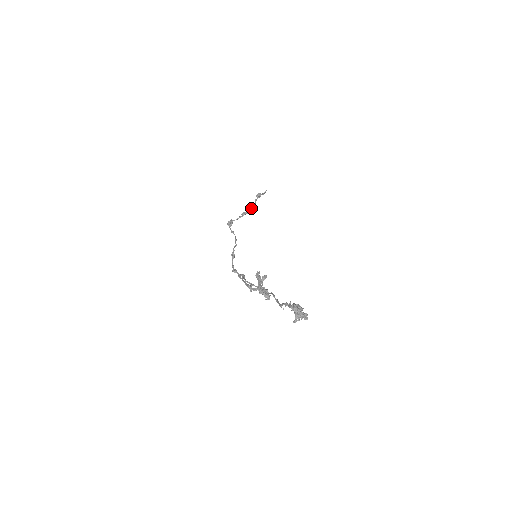
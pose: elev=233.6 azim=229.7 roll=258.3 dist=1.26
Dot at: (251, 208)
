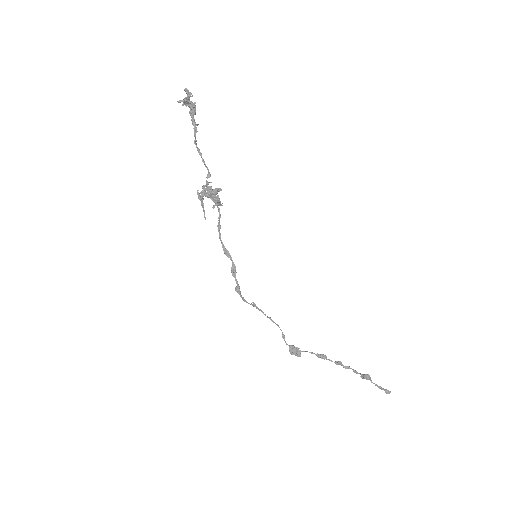
Dot at: (337, 361)
